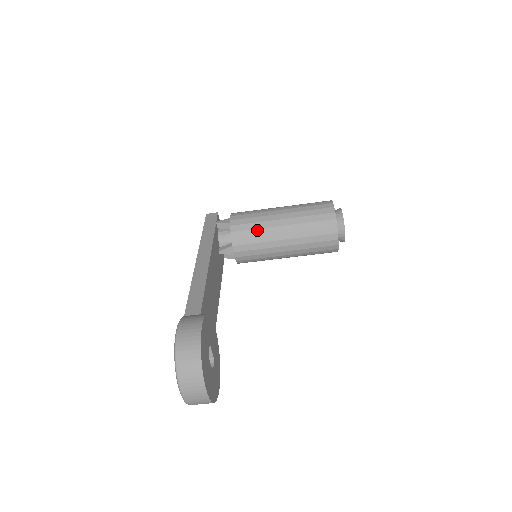
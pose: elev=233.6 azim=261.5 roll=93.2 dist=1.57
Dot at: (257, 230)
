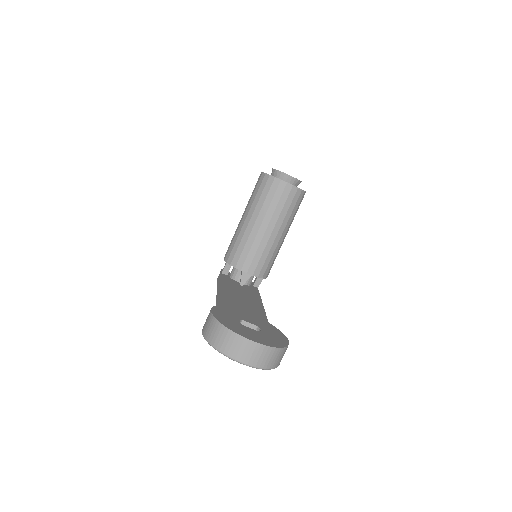
Dot at: (241, 243)
